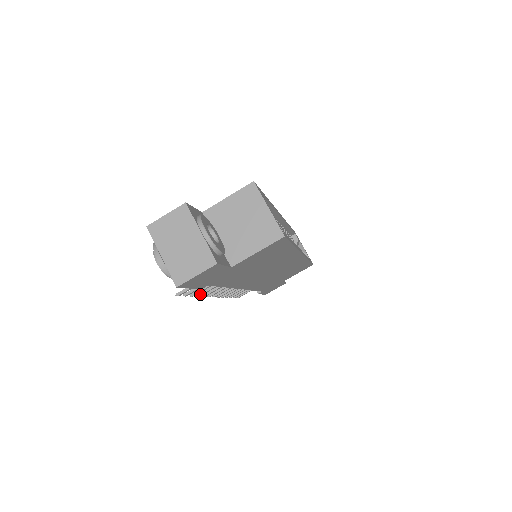
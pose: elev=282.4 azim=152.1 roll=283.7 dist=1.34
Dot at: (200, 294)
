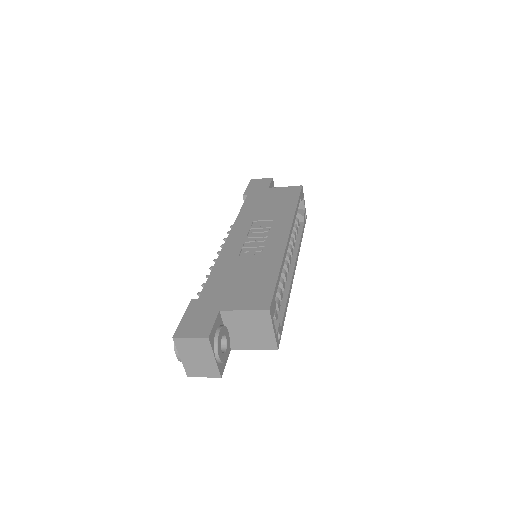
Dot at: occluded
